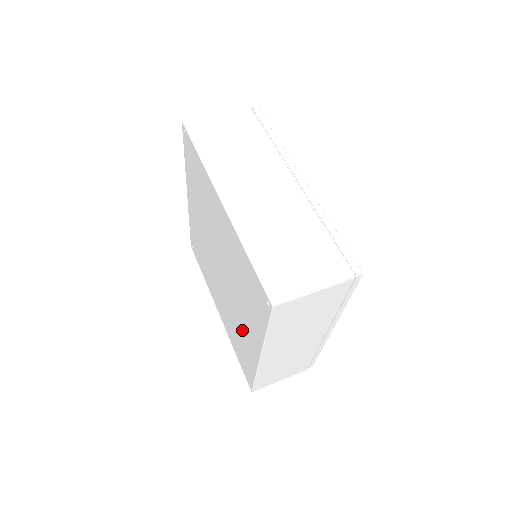
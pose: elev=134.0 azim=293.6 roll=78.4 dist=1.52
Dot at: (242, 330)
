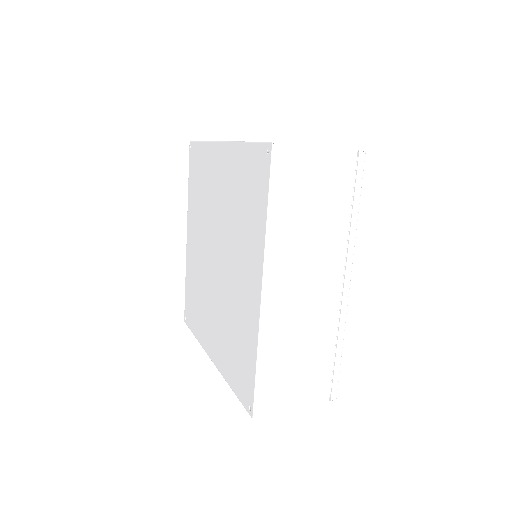
Dot at: (240, 299)
